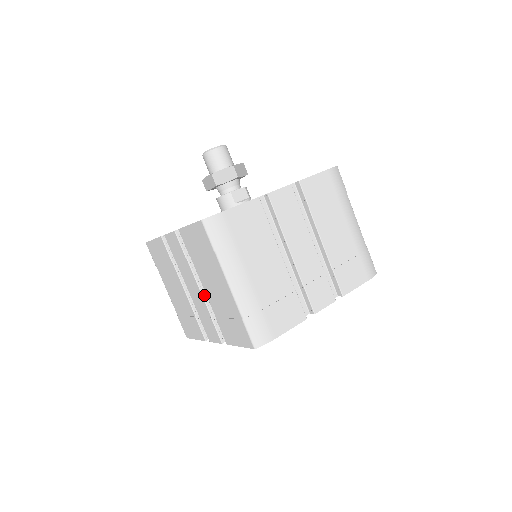
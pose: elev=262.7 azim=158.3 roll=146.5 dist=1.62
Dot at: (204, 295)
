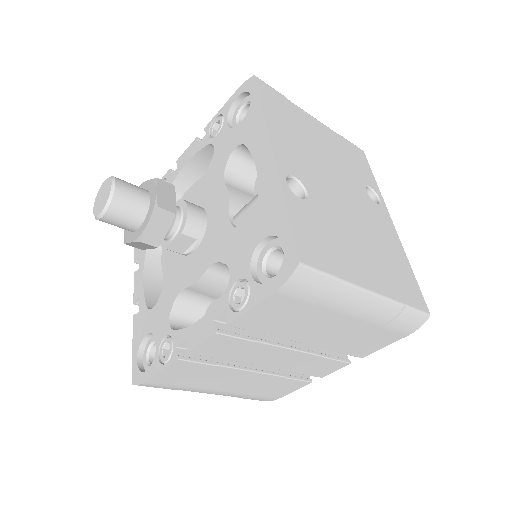
Dot at: occluded
